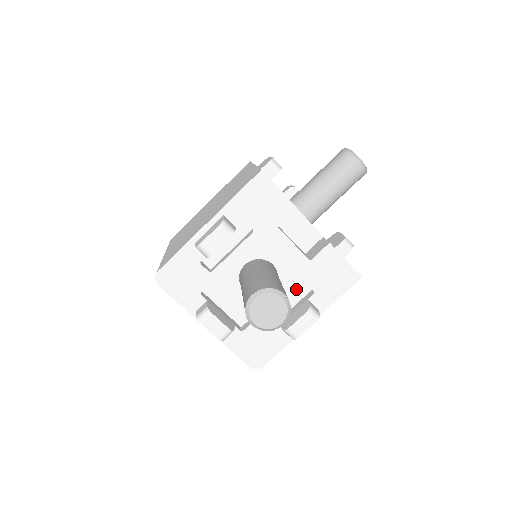
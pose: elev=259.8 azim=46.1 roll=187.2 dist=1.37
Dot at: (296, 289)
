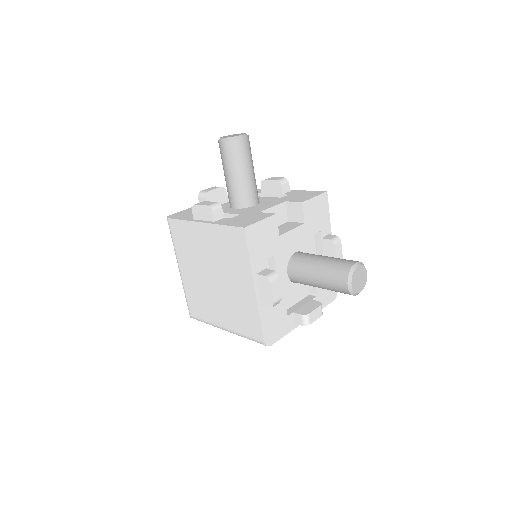
Dot at: (313, 243)
